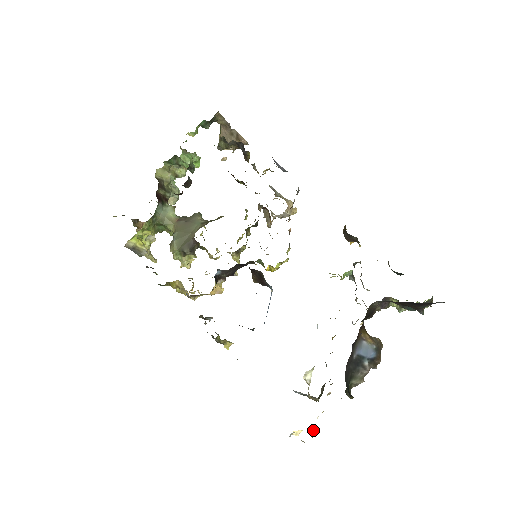
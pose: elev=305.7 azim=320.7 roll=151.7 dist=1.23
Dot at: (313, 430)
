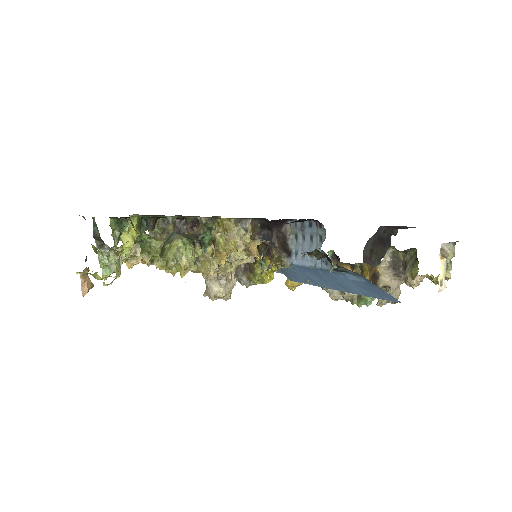
Dot at: (443, 283)
